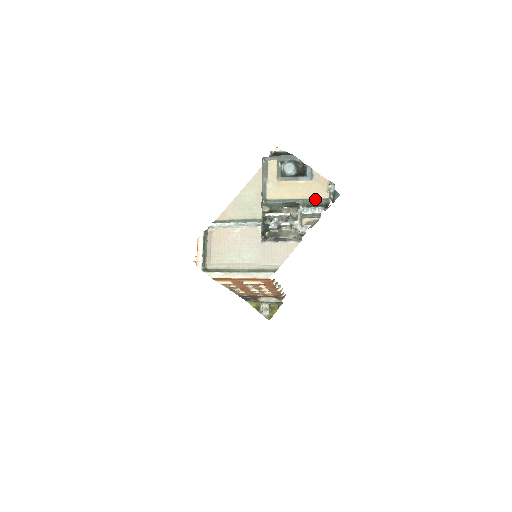
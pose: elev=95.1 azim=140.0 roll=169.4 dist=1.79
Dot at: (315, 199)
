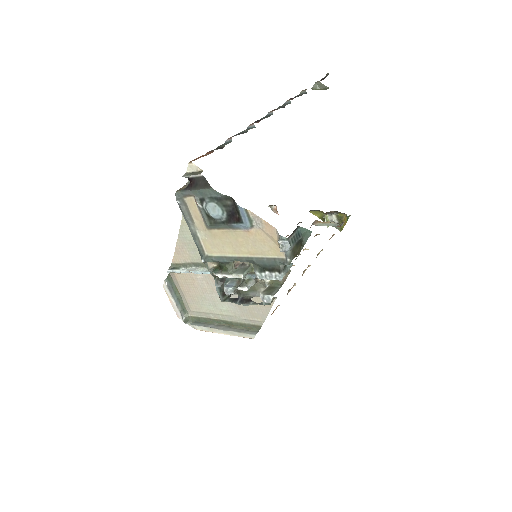
Dot at: (267, 259)
